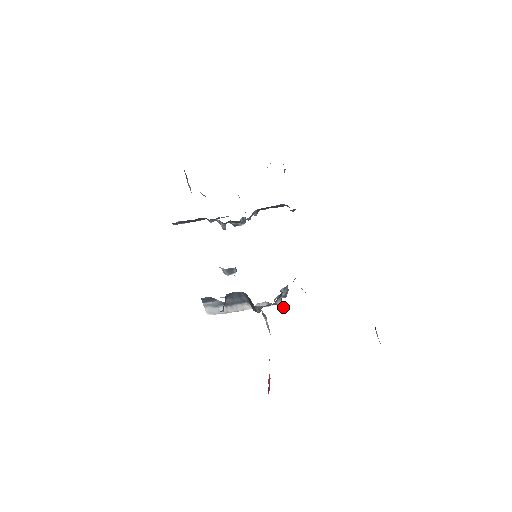
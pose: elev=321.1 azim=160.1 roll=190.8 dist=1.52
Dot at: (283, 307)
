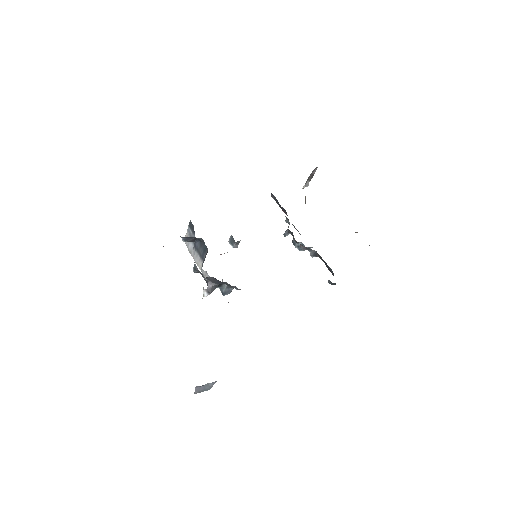
Dot at: (206, 290)
